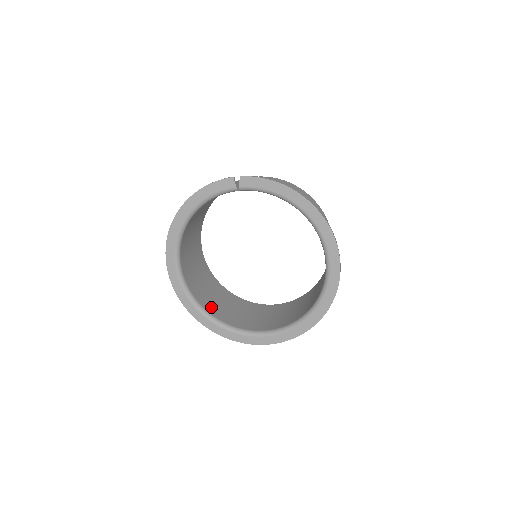
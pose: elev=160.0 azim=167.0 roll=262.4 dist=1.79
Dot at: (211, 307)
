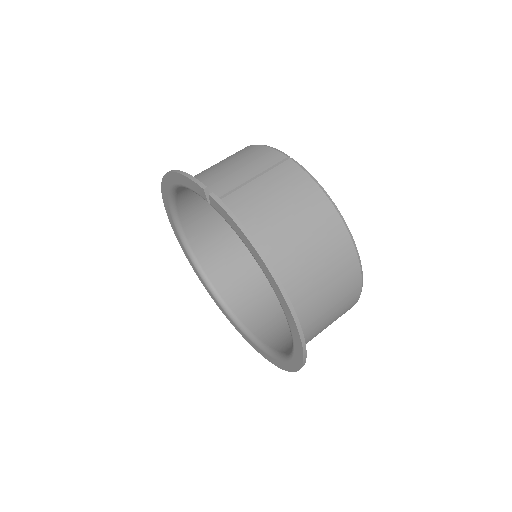
Dot at: (213, 264)
